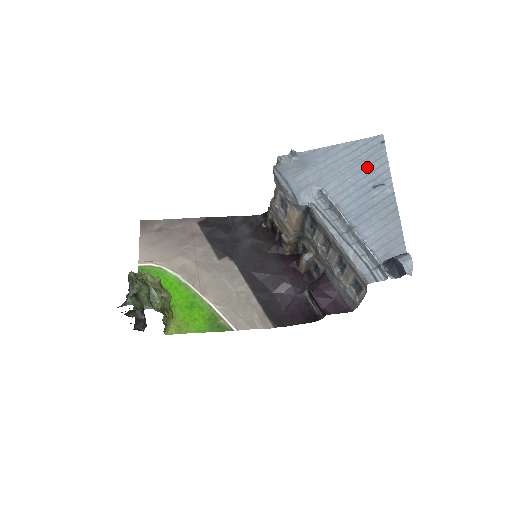
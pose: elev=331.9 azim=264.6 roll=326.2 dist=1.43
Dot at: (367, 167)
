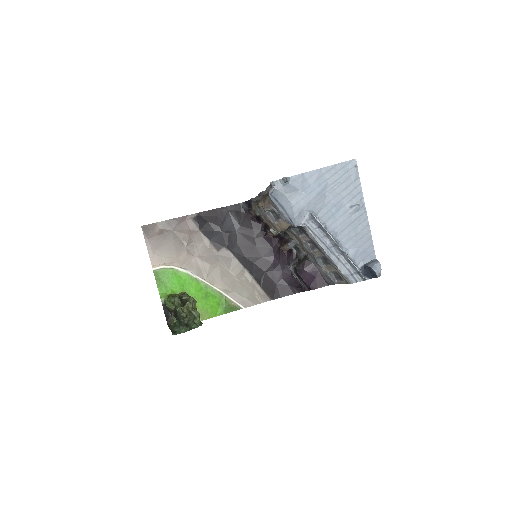
Dot at: (345, 189)
